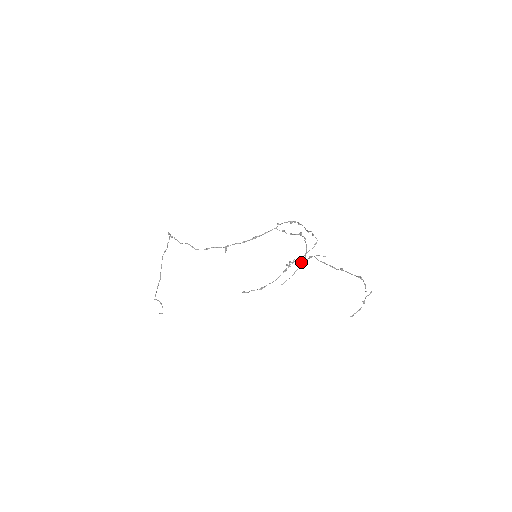
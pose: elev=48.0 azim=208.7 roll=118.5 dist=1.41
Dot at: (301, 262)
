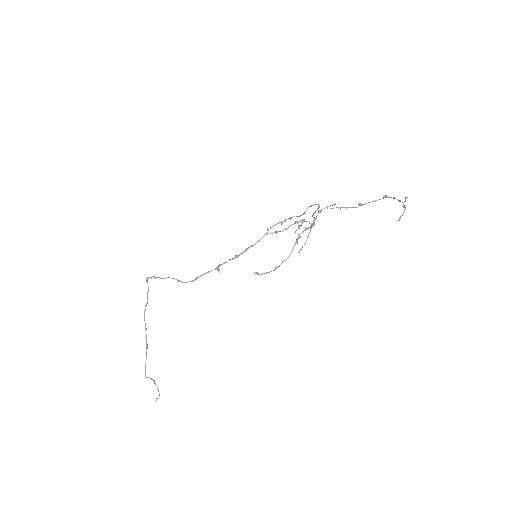
Dot at: (311, 223)
